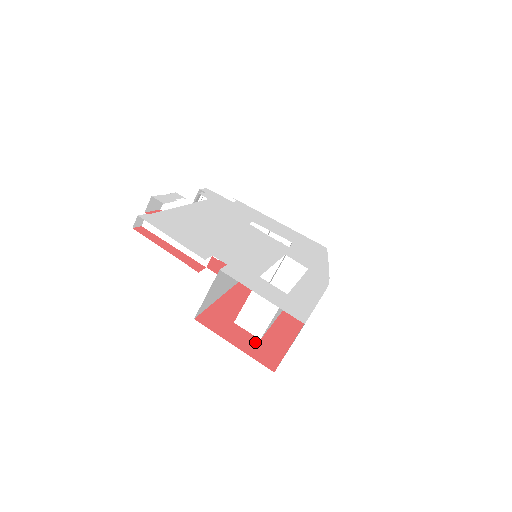
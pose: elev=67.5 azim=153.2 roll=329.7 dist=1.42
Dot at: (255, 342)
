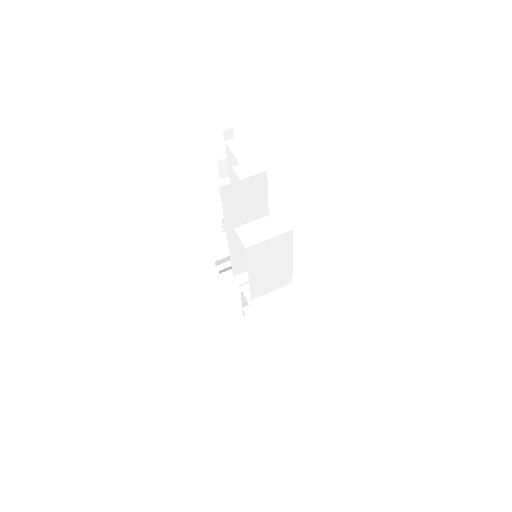
Dot at: occluded
